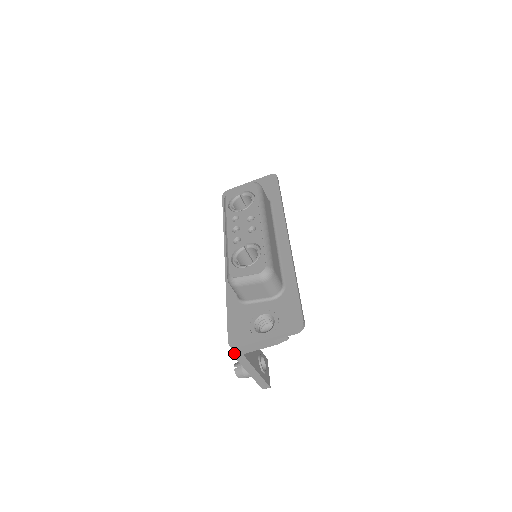
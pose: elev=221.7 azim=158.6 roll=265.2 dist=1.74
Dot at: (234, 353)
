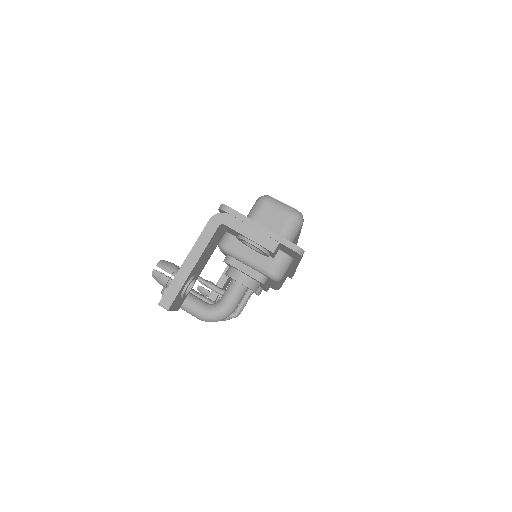
Dot at: (216, 214)
